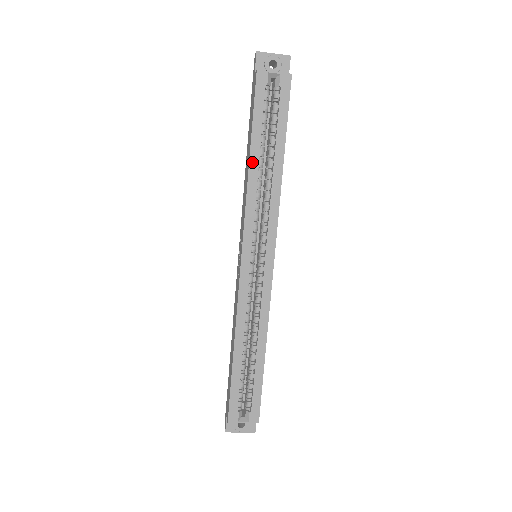
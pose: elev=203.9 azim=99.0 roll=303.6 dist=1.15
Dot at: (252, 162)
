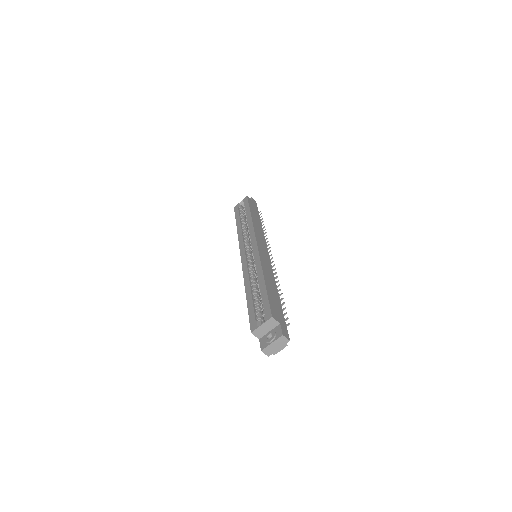
Dot at: (238, 227)
